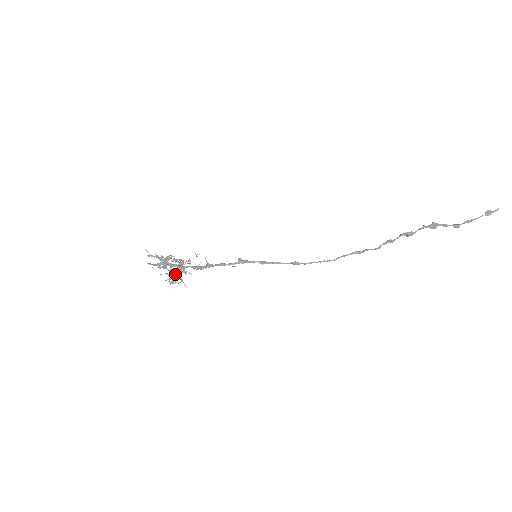
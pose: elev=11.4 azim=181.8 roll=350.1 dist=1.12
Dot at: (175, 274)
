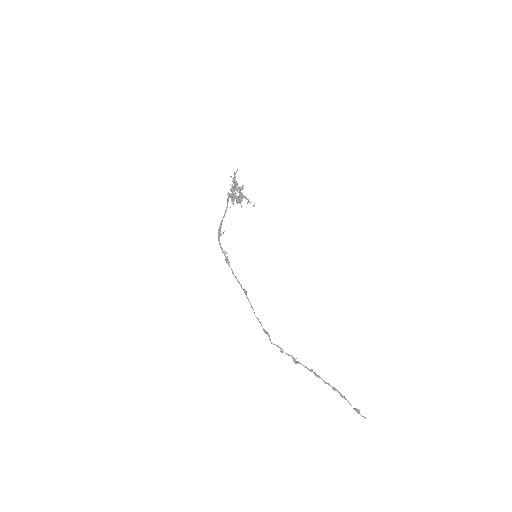
Dot at: (232, 199)
